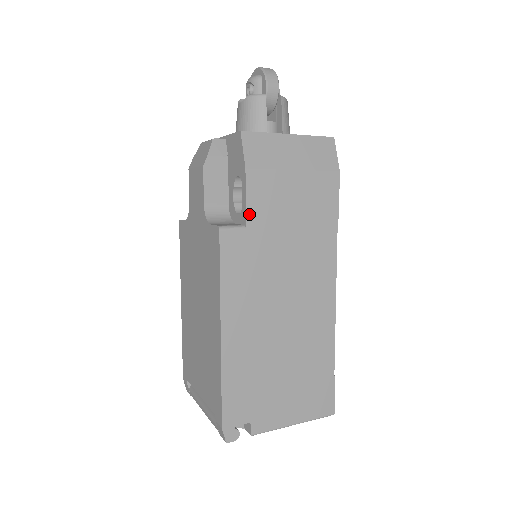
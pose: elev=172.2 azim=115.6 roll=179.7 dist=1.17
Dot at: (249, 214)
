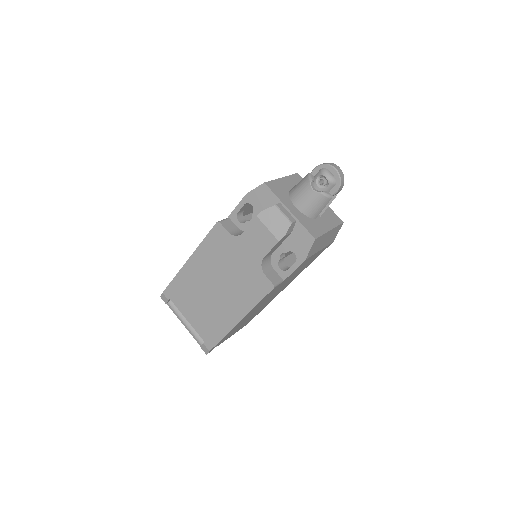
Dot at: (289, 276)
